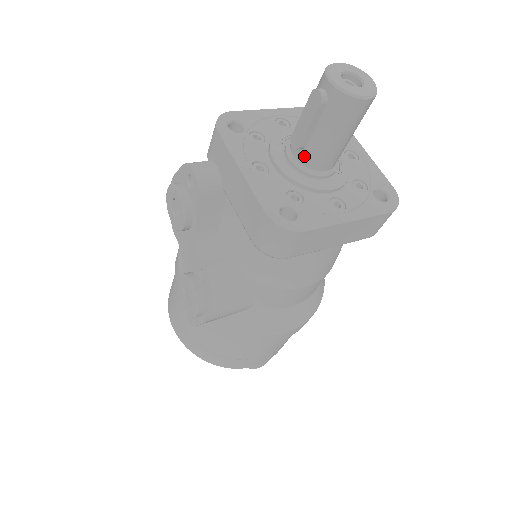
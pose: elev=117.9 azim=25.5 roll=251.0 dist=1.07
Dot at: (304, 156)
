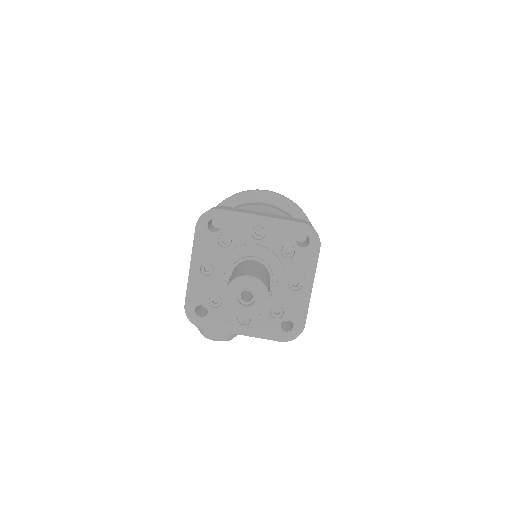
Dot at: occluded
